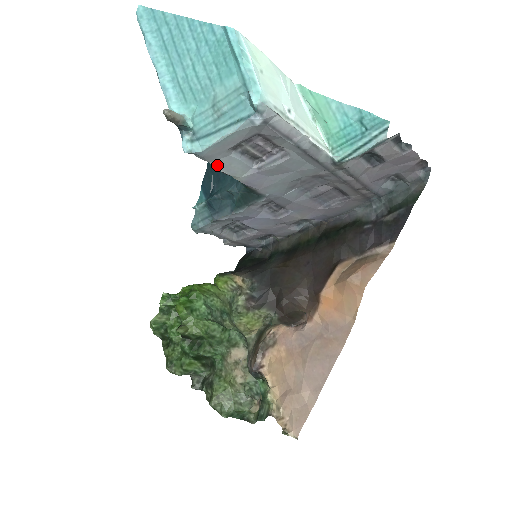
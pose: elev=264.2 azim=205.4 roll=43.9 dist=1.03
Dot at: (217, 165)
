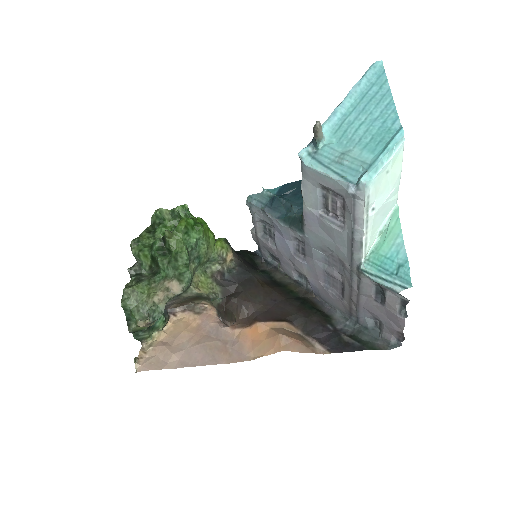
Dot at: (304, 183)
